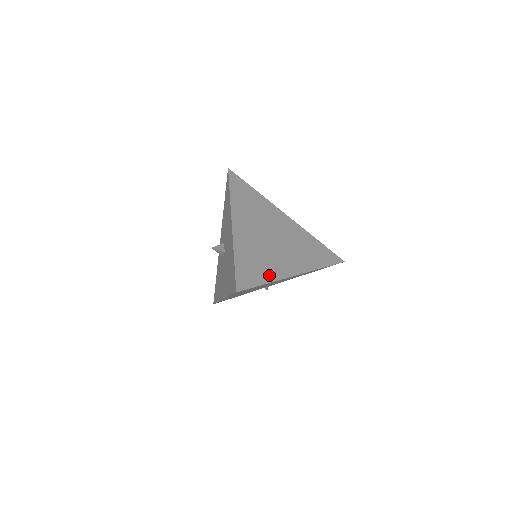
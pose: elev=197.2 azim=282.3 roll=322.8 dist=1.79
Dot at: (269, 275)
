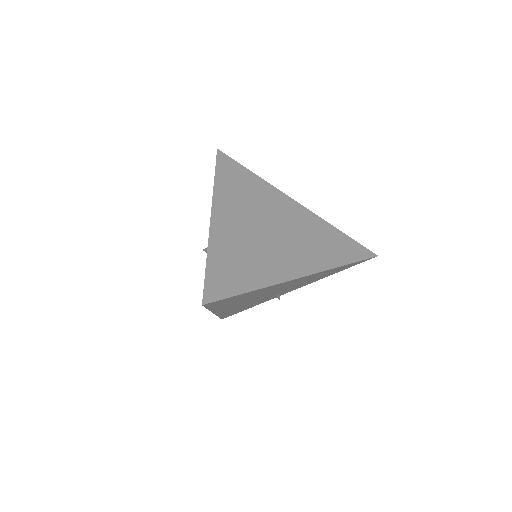
Dot at: (257, 279)
